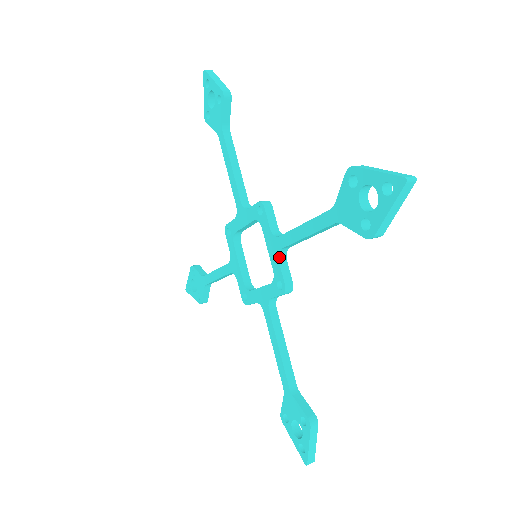
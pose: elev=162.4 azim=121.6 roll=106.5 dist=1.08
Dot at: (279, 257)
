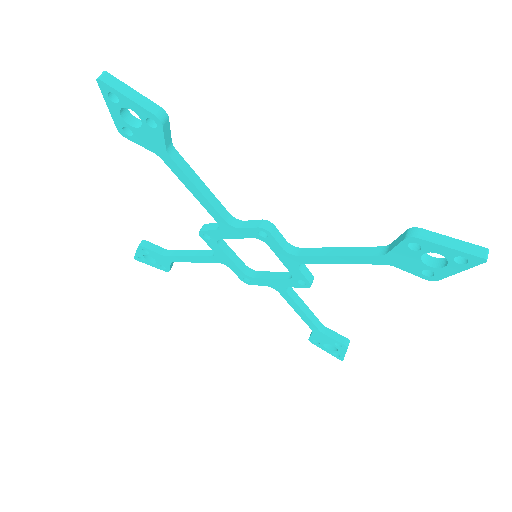
Dot at: (299, 267)
